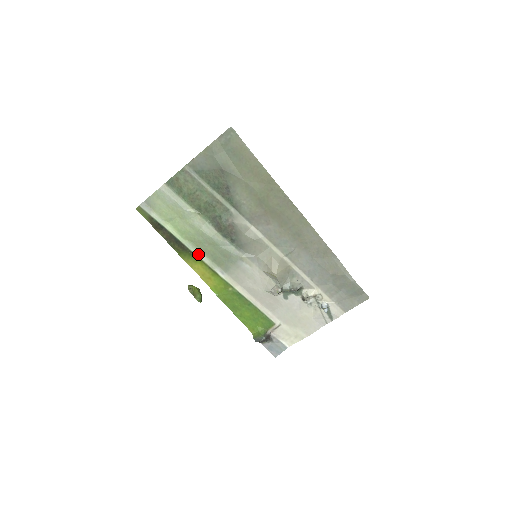
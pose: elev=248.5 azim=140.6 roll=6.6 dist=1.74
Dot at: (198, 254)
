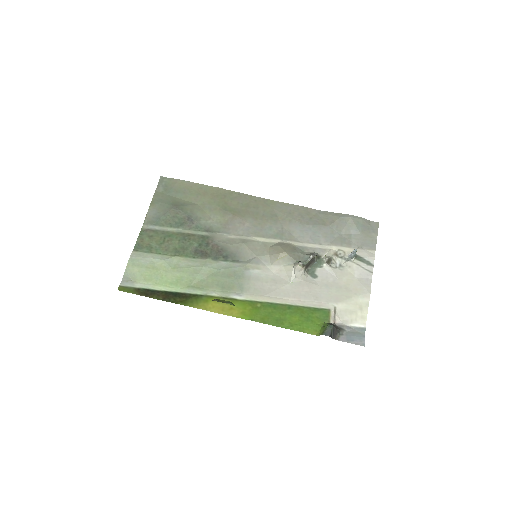
Dot at: (204, 293)
